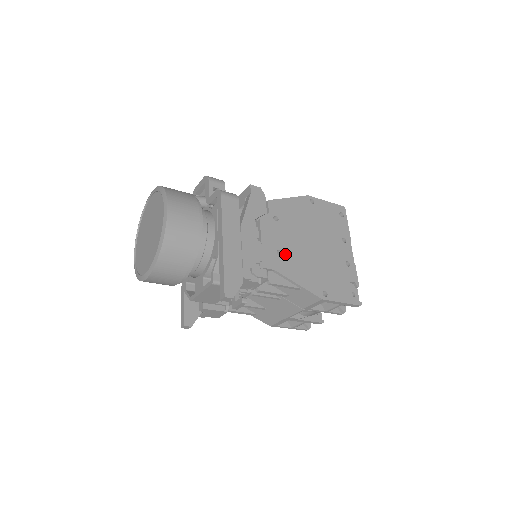
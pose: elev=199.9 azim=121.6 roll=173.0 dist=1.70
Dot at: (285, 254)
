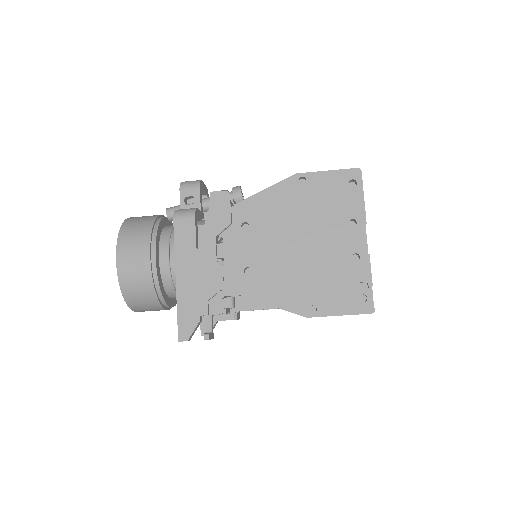
Dot at: (256, 271)
